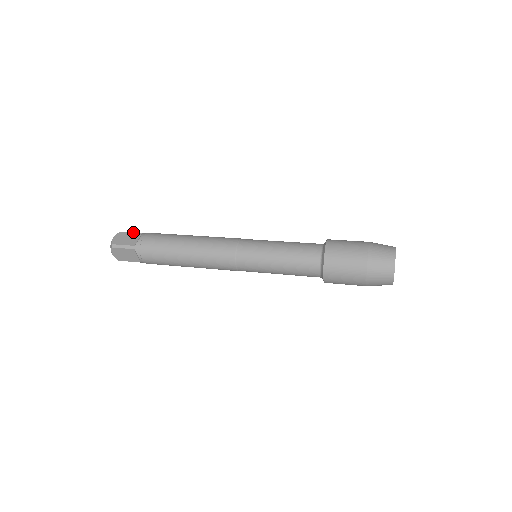
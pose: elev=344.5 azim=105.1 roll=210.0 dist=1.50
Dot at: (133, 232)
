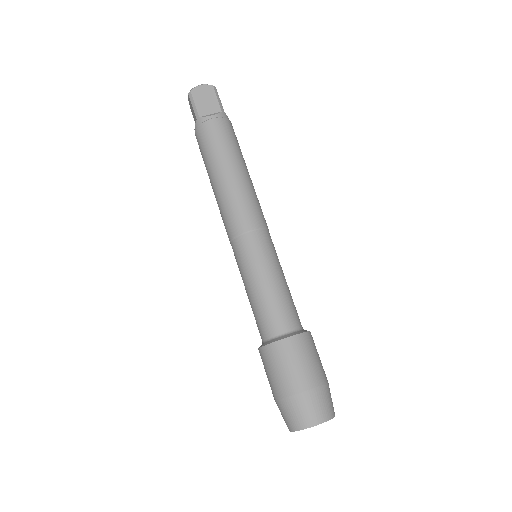
Dot at: occluded
